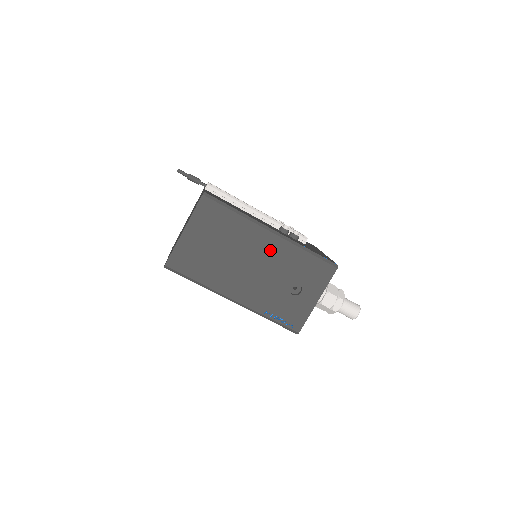
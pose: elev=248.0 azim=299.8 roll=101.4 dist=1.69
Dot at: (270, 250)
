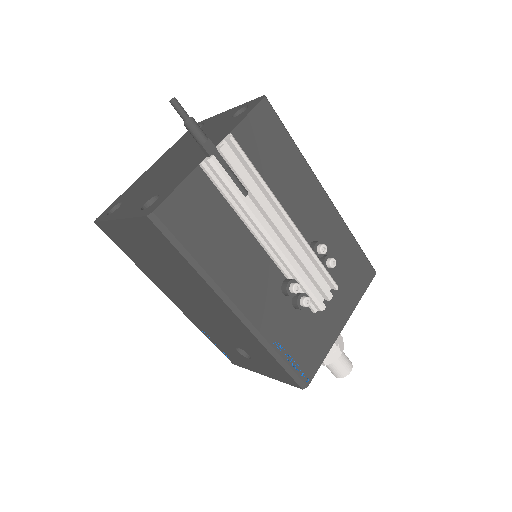
Dot at: (226, 318)
